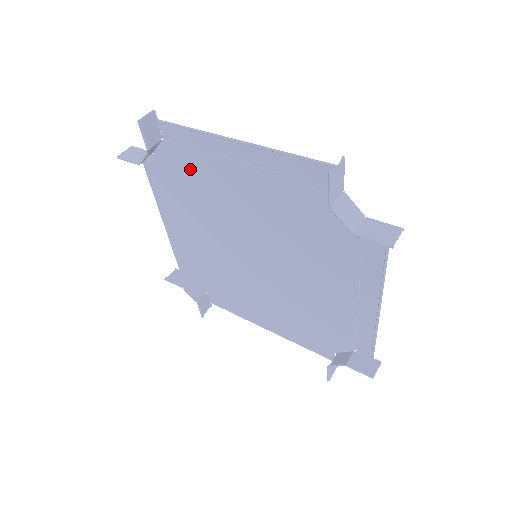
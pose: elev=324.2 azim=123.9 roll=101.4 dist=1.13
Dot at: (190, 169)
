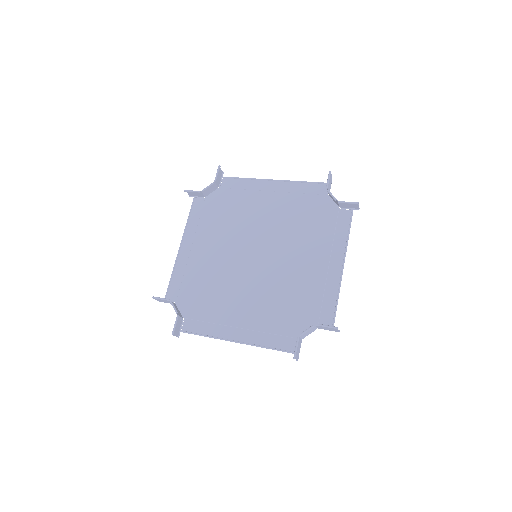
Dot at: (230, 202)
